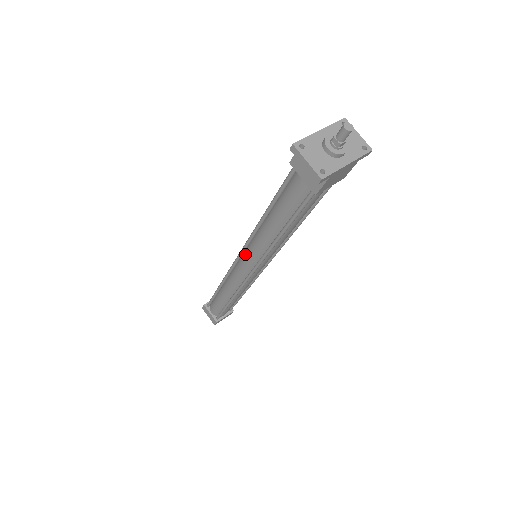
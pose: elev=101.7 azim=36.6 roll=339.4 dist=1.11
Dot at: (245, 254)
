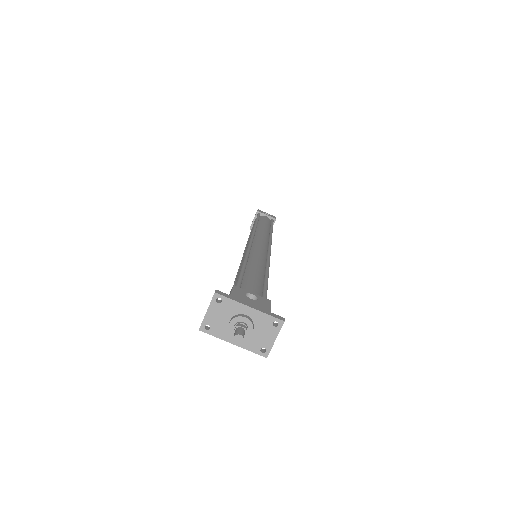
Dot at: occluded
